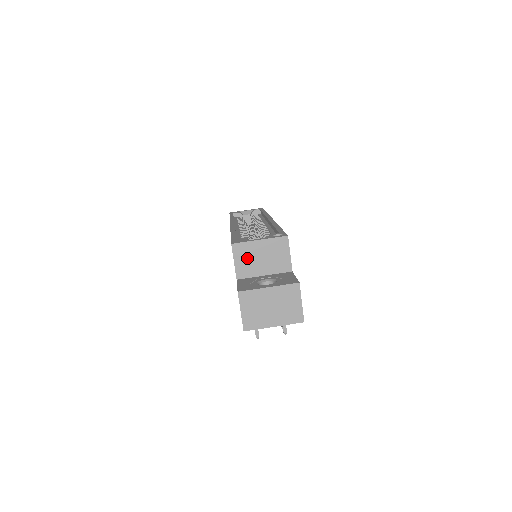
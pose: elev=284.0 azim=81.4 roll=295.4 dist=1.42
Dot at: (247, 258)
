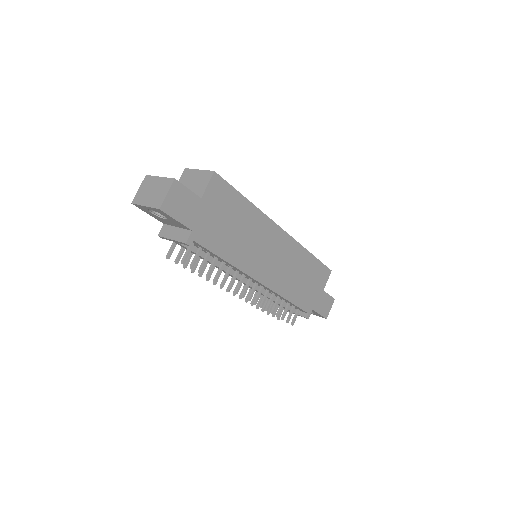
Dot at: (186, 180)
